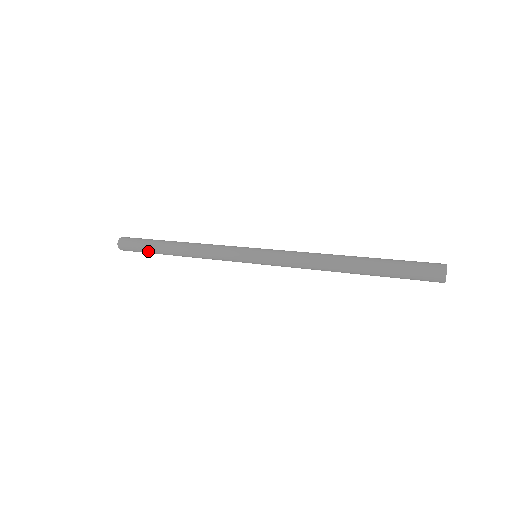
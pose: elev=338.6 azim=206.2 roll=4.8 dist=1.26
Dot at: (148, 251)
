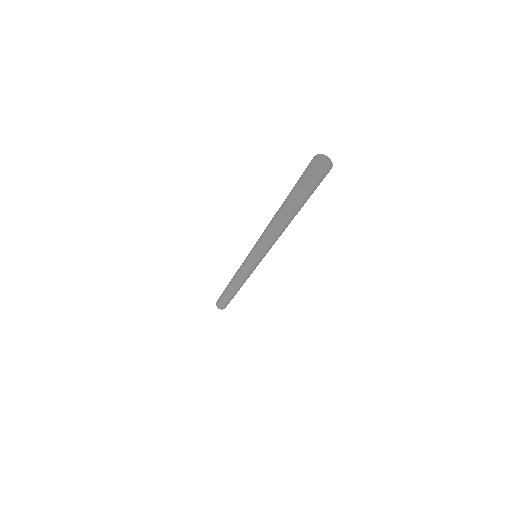
Dot at: (223, 297)
